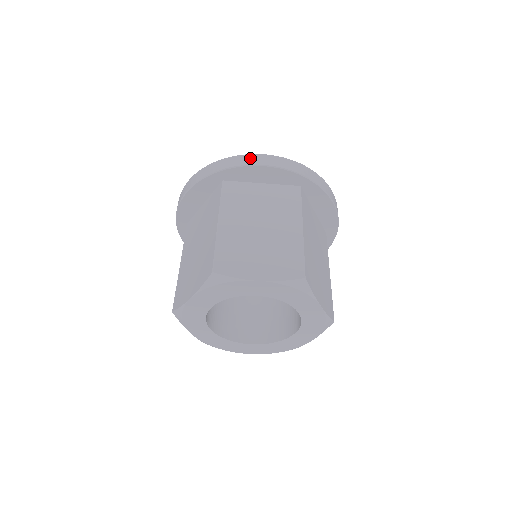
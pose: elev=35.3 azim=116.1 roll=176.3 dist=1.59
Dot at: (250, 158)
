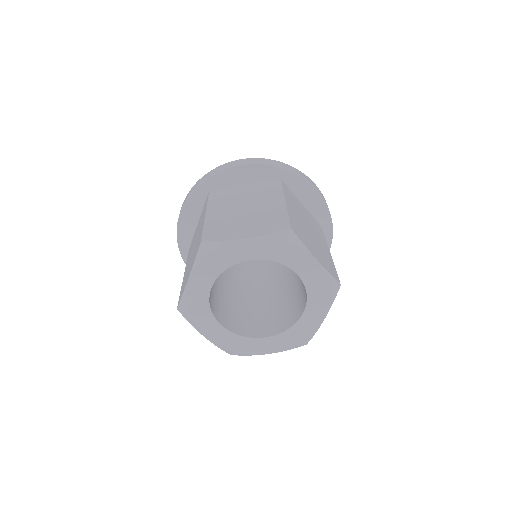
Dot at: (310, 180)
